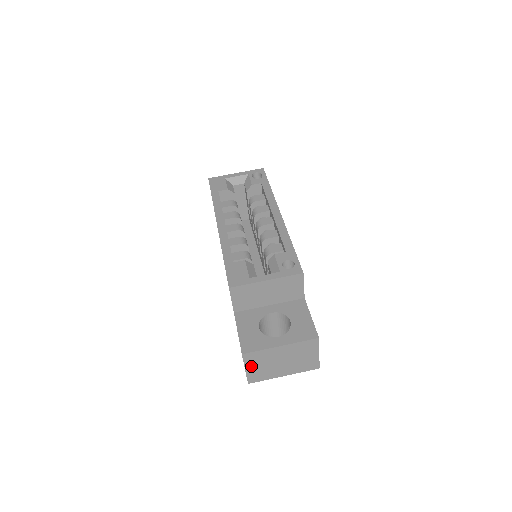
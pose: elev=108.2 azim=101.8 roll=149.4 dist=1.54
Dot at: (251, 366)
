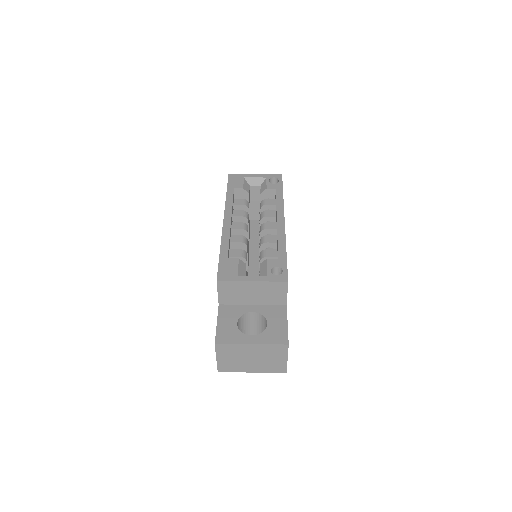
Dot at: (222, 356)
